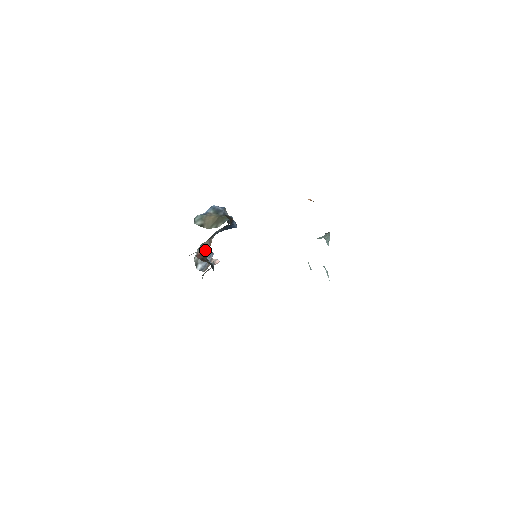
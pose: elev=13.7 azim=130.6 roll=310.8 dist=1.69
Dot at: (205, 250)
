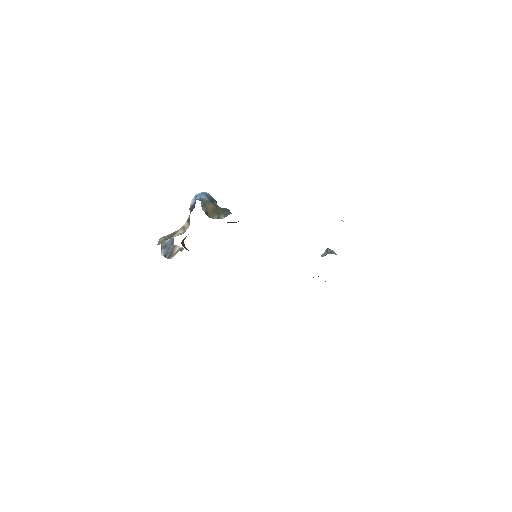
Dot at: (185, 237)
